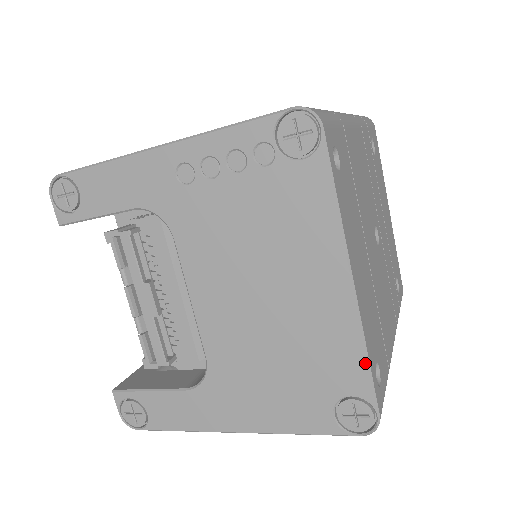
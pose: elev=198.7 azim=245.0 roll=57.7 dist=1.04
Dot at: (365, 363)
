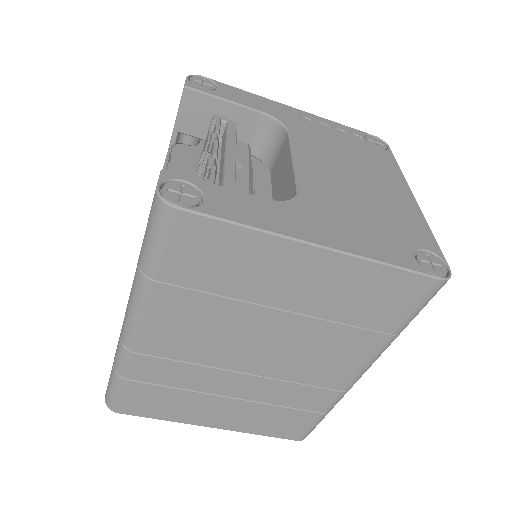
Dot at: (432, 234)
